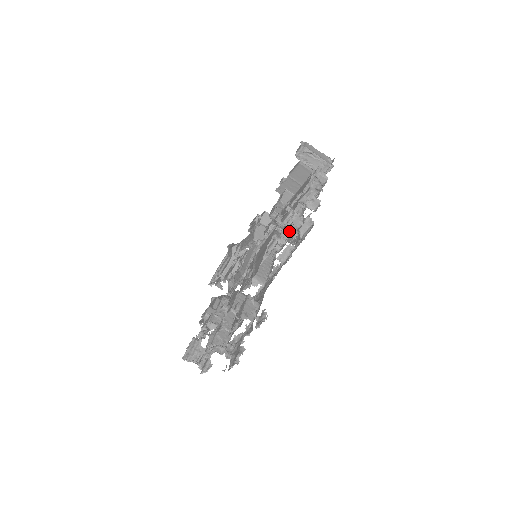
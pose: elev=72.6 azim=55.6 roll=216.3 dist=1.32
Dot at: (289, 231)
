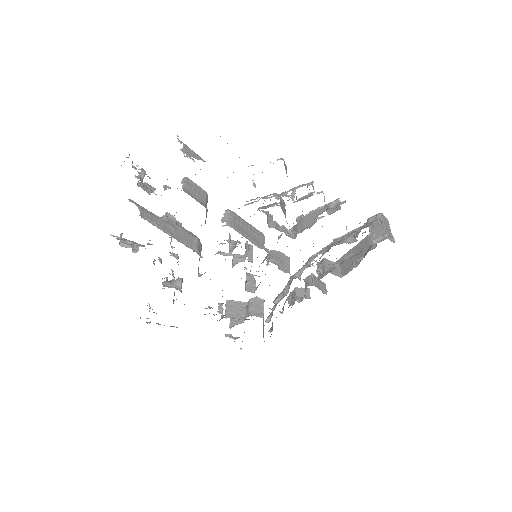
Dot at: (296, 233)
